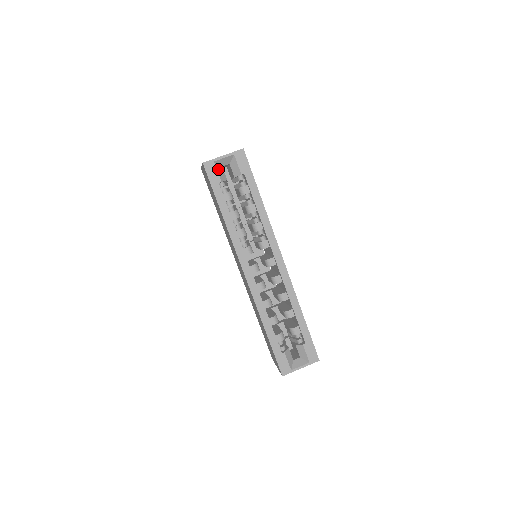
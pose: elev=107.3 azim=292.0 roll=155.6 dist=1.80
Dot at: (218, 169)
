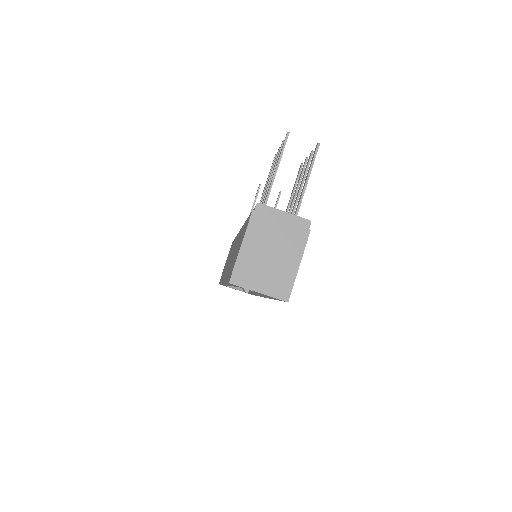
Dot at: occluded
